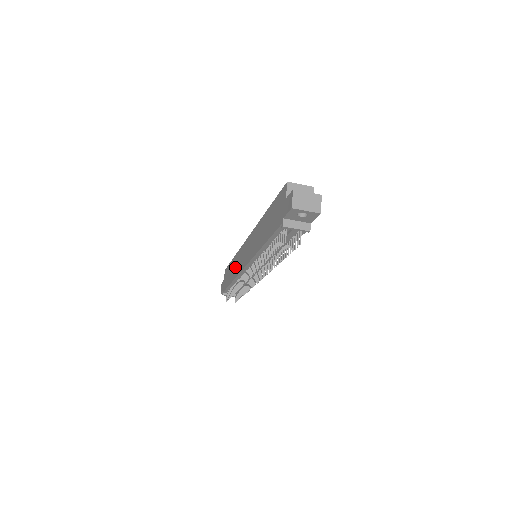
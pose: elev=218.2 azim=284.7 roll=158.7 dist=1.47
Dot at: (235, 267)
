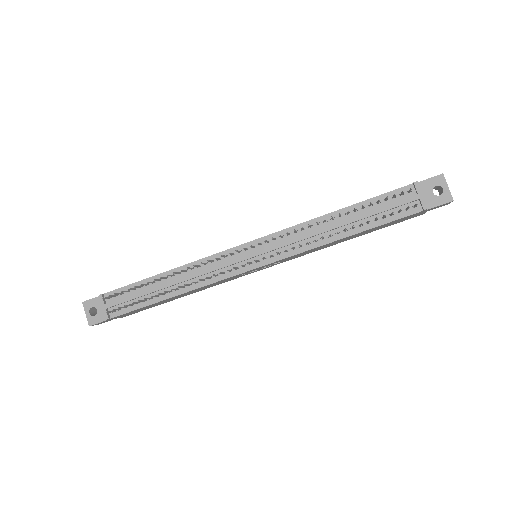
Dot at: occluded
